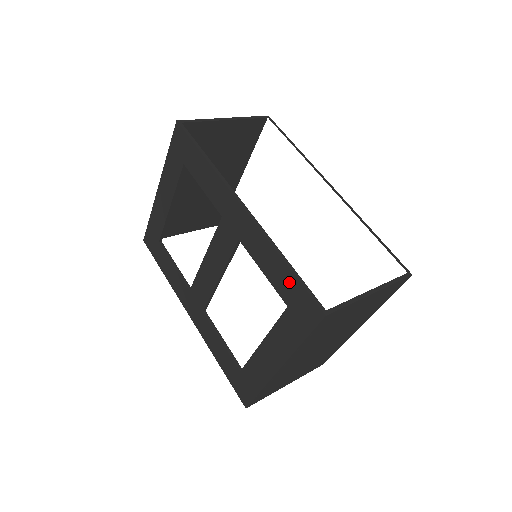
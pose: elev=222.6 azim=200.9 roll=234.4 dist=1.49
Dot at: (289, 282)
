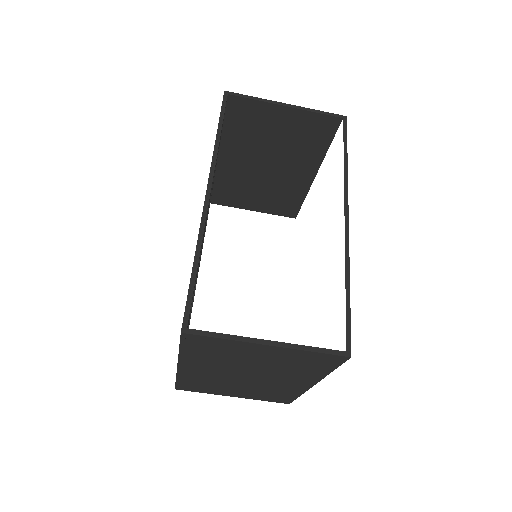
Dot at: occluded
